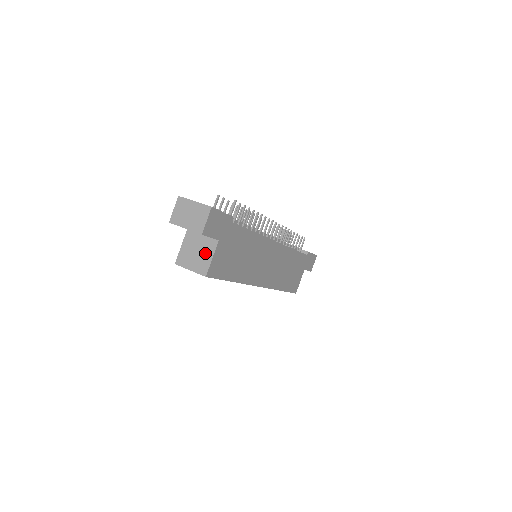
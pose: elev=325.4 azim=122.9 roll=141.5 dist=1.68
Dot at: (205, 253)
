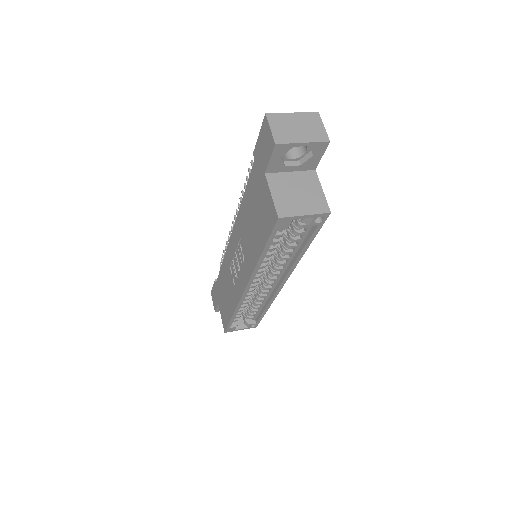
Dot at: (310, 189)
